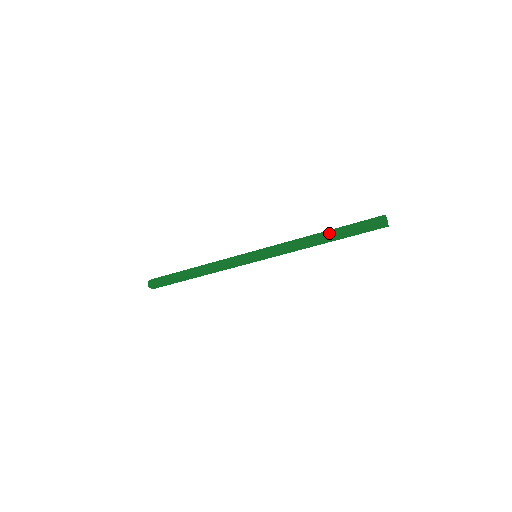
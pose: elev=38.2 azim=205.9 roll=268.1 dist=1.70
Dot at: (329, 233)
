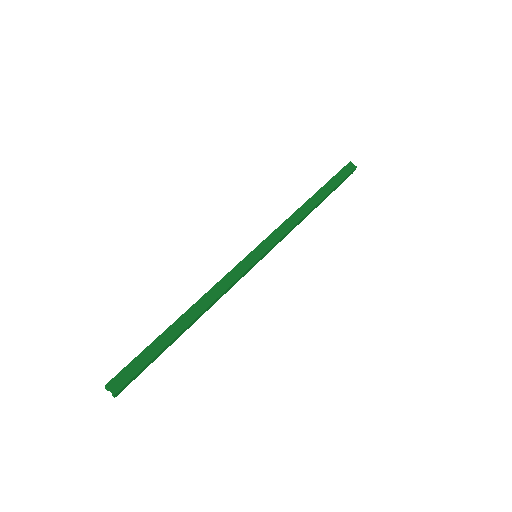
Dot at: (319, 196)
